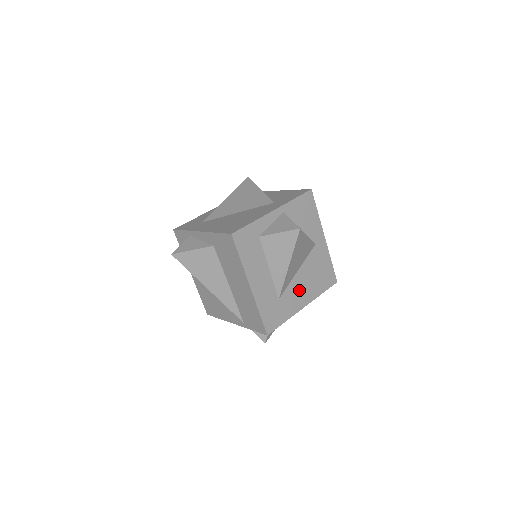
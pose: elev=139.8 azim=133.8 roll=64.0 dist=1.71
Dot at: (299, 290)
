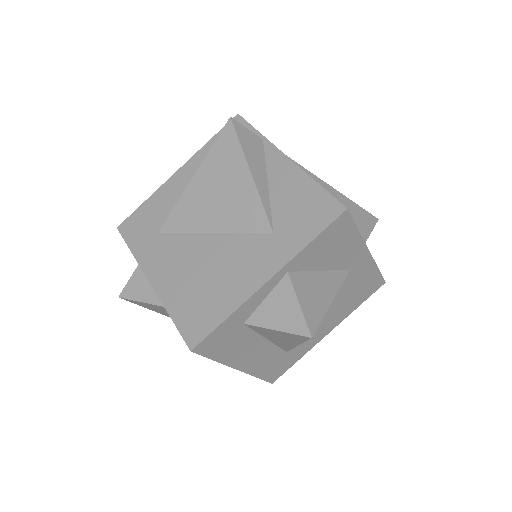
Dot at: (320, 326)
